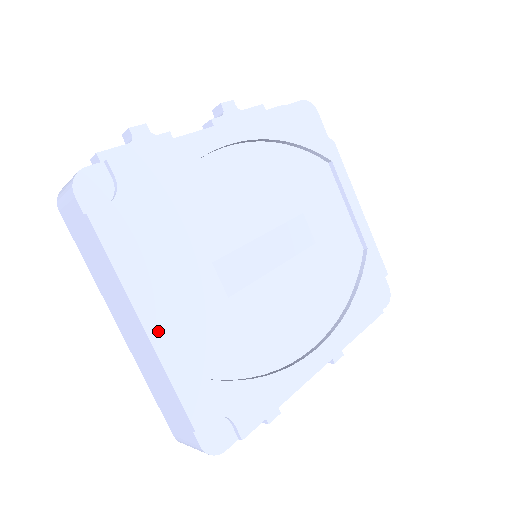
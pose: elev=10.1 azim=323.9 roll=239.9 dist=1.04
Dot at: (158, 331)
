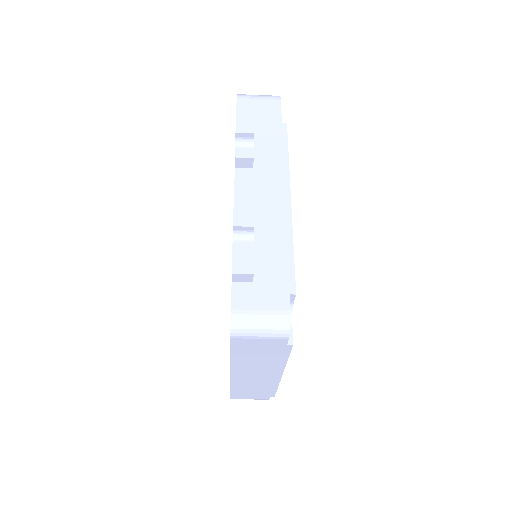
Dot at: occluded
